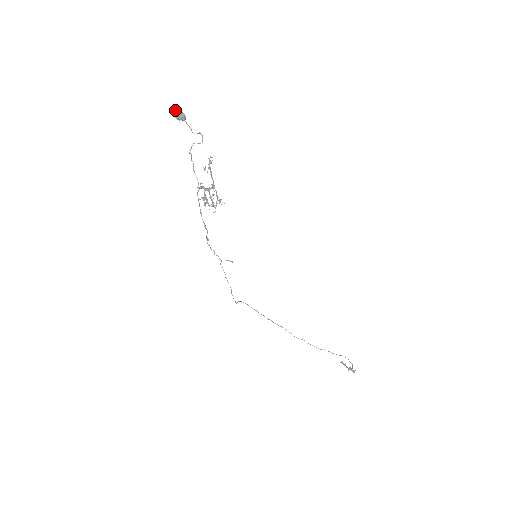
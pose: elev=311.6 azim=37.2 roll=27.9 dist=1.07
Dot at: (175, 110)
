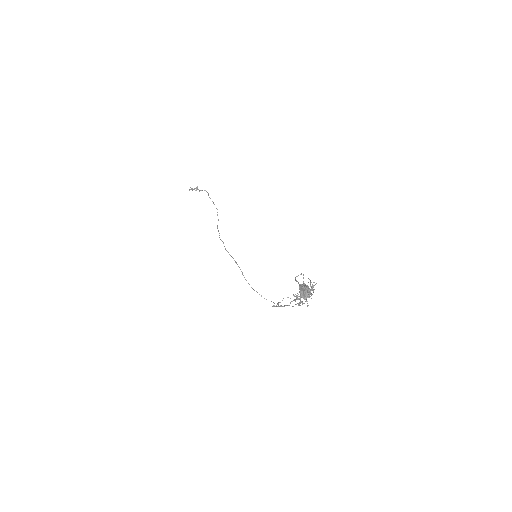
Dot at: (309, 296)
